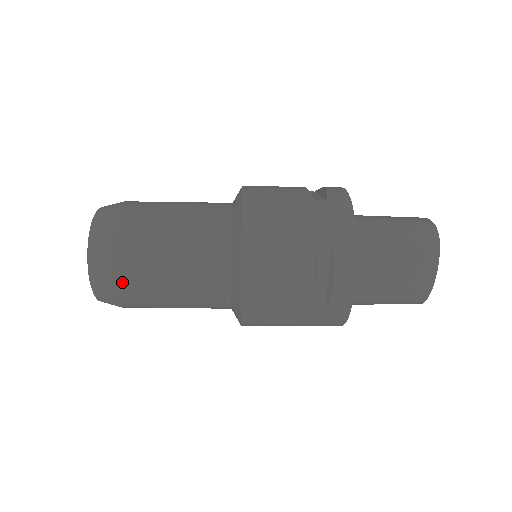
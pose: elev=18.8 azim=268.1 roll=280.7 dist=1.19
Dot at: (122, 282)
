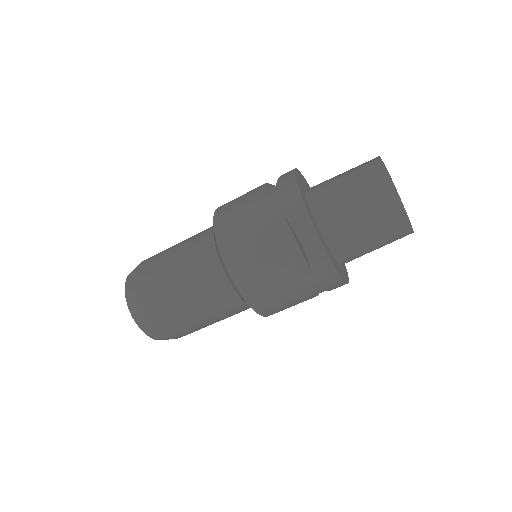
Dot at: (157, 318)
